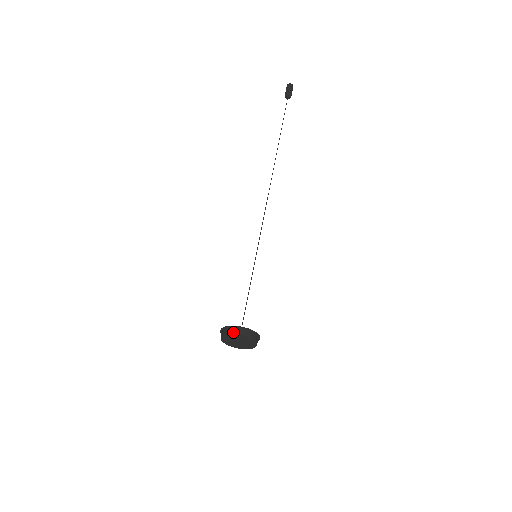
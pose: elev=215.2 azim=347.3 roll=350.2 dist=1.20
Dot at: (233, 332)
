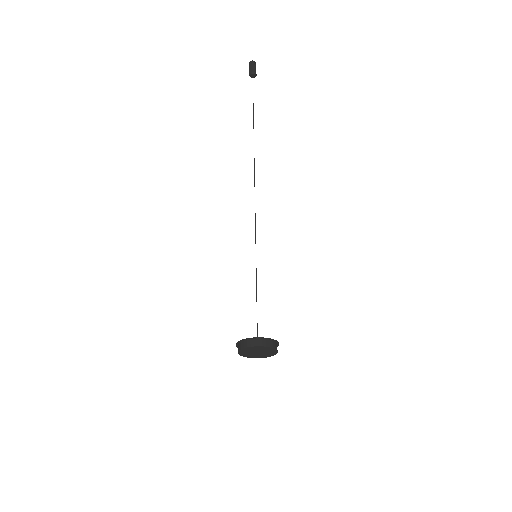
Dot at: (272, 346)
